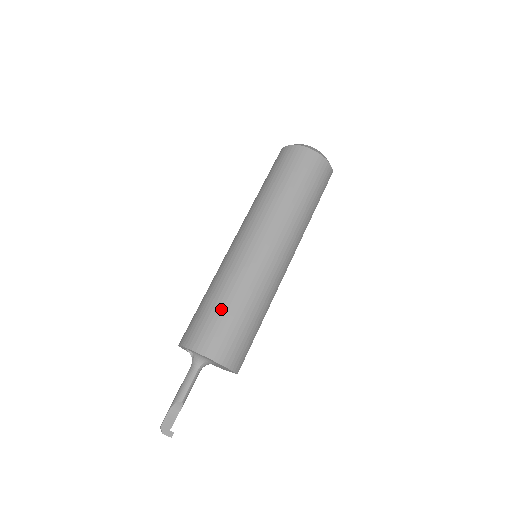
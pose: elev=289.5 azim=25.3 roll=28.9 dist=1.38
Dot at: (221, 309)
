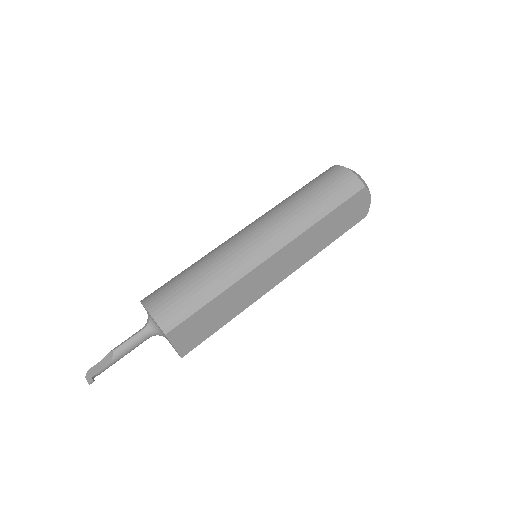
Dot at: (181, 273)
